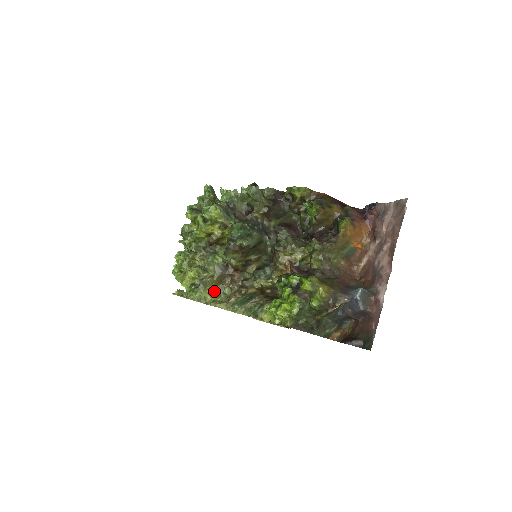
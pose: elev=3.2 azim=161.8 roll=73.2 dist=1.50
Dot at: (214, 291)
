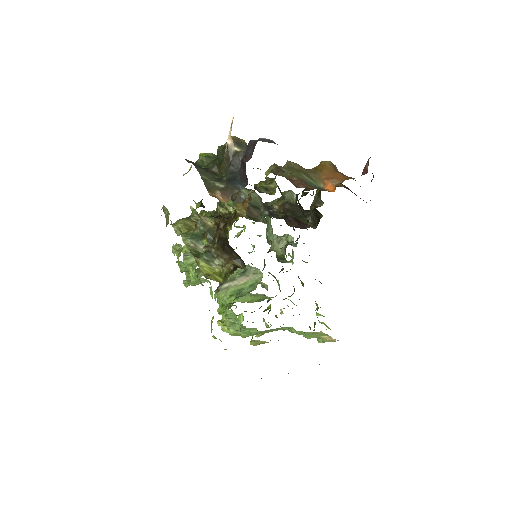
Dot at: (189, 229)
